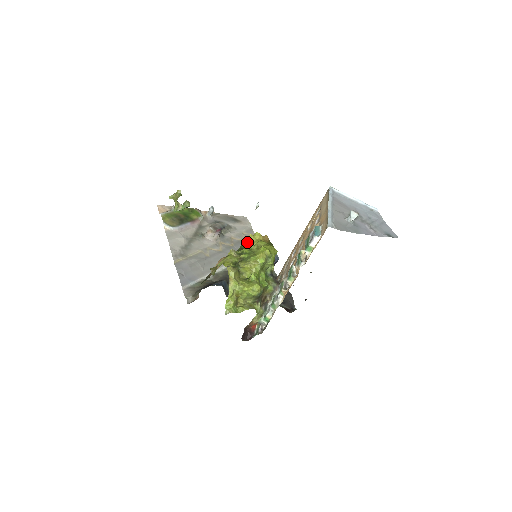
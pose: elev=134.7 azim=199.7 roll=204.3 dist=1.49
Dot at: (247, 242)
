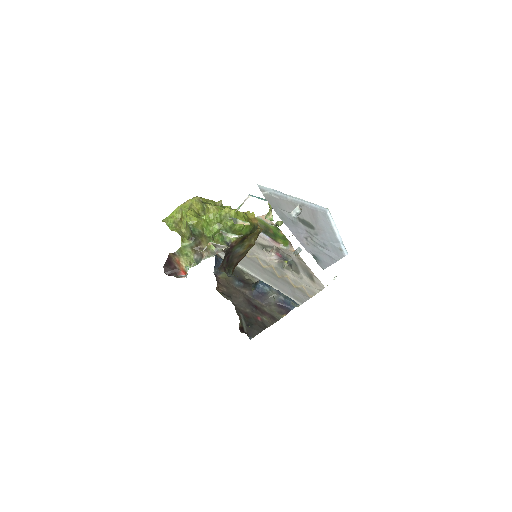
Dot at: occluded
